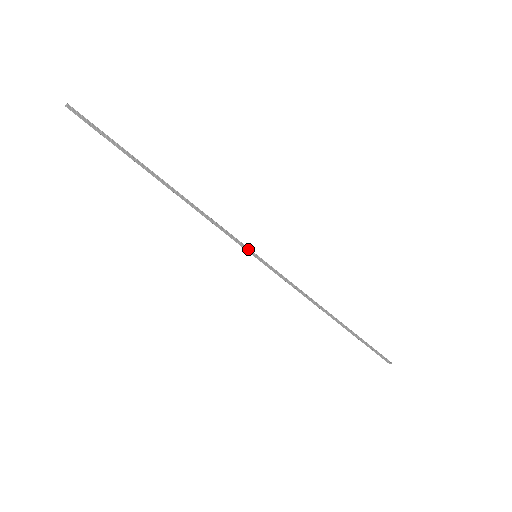
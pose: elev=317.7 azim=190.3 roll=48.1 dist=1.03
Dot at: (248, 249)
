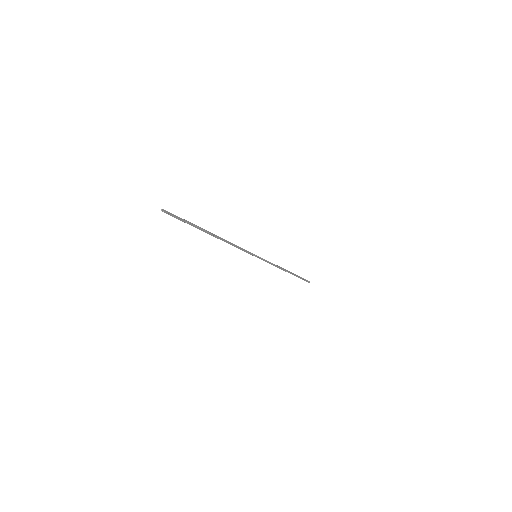
Dot at: (253, 254)
